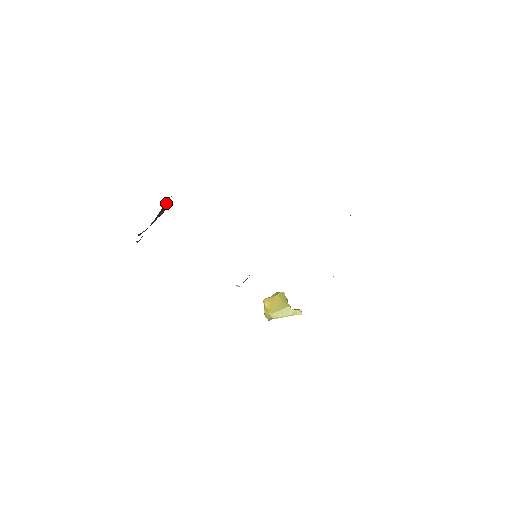
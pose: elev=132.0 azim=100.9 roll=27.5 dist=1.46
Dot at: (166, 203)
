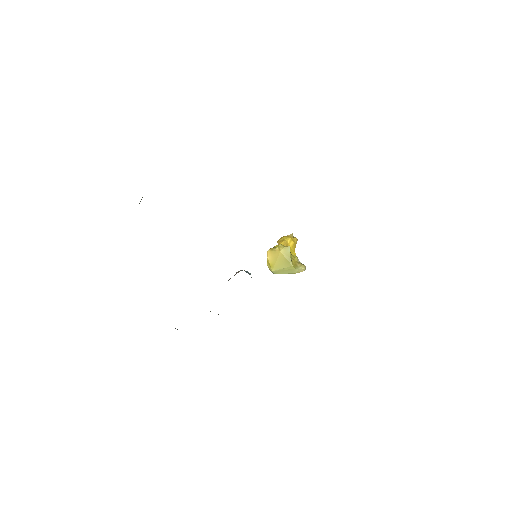
Dot at: occluded
